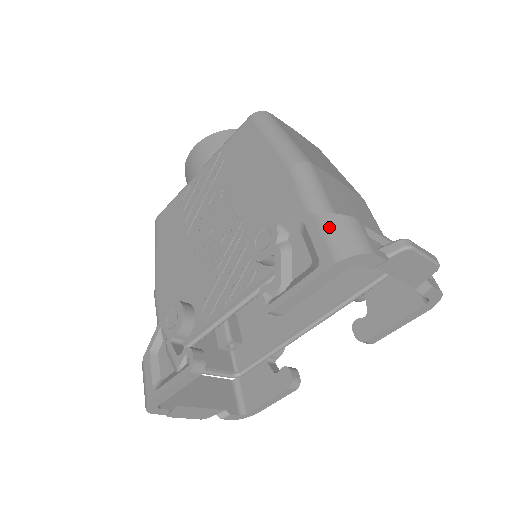
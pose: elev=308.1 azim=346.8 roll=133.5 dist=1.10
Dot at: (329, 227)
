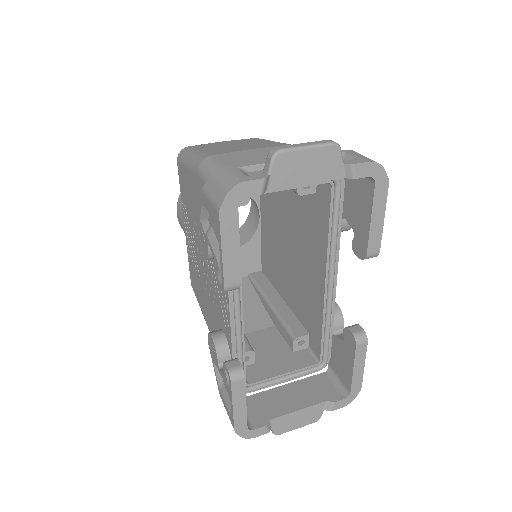
Dot at: (209, 191)
